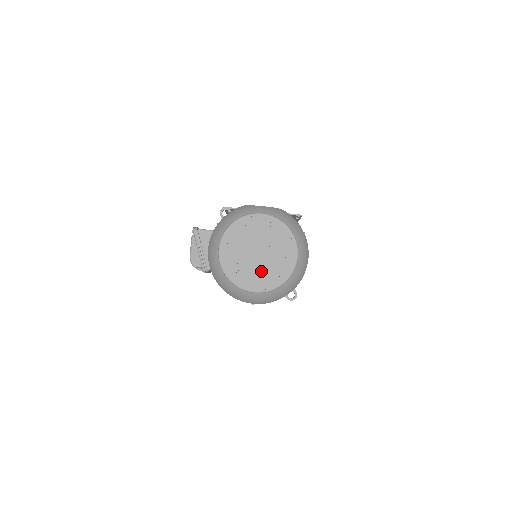
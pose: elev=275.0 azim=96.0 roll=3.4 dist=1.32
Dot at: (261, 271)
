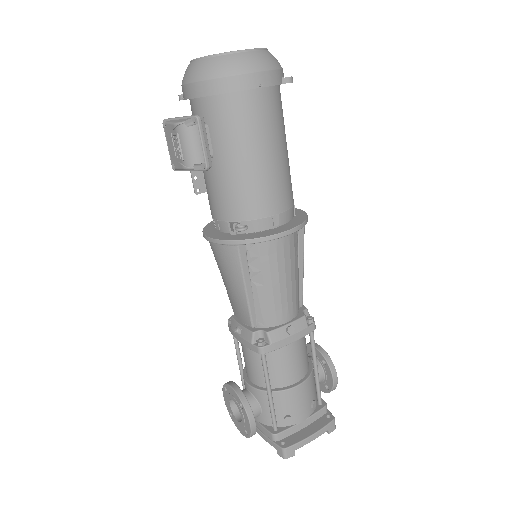
Dot at: occluded
